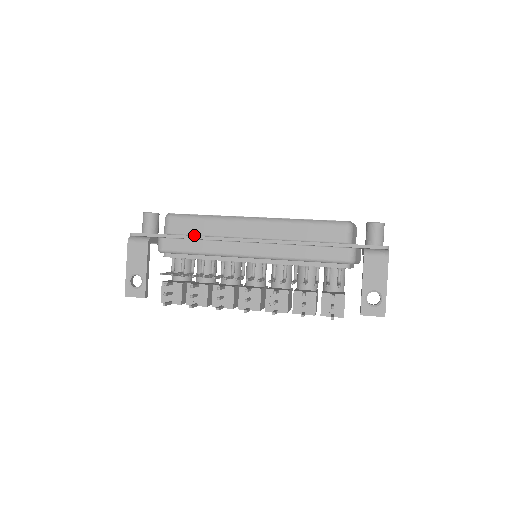
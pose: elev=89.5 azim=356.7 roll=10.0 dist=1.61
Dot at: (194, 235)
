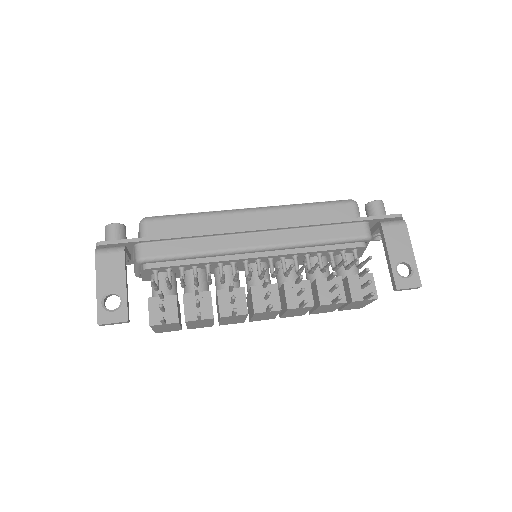
Dot at: occluded
